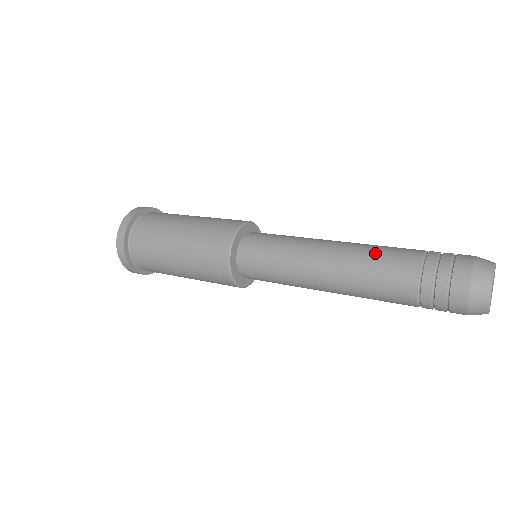
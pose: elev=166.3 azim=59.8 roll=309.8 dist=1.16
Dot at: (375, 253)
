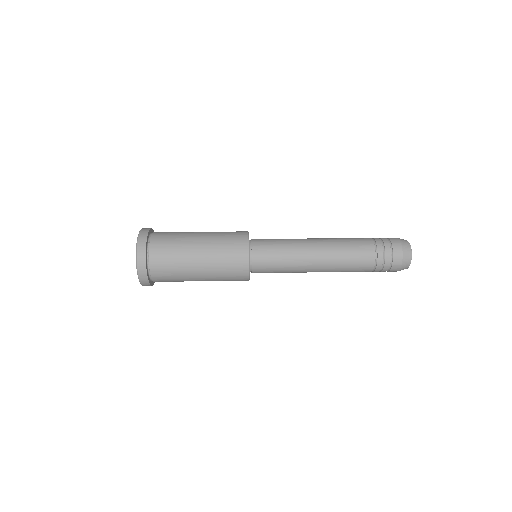
Dot at: (346, 240)
